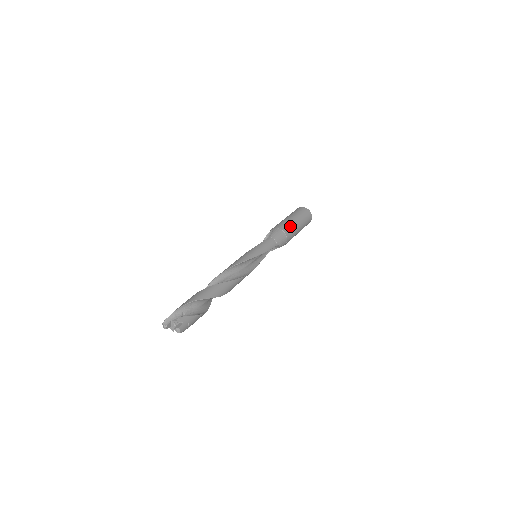
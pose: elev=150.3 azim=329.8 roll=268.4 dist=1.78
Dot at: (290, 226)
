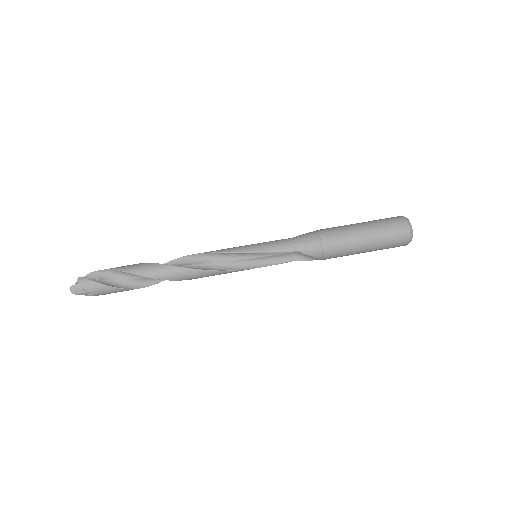
Dot at: (340, 232)
